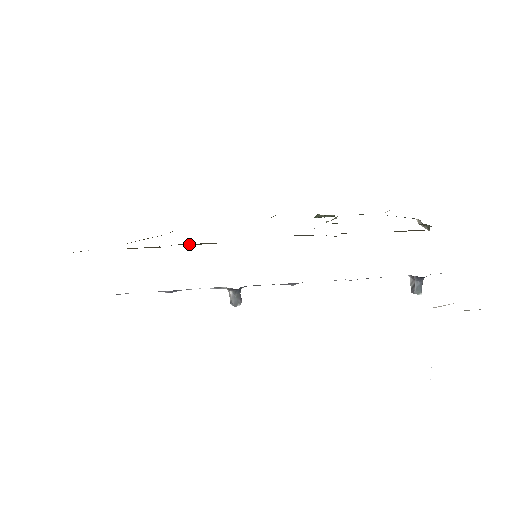
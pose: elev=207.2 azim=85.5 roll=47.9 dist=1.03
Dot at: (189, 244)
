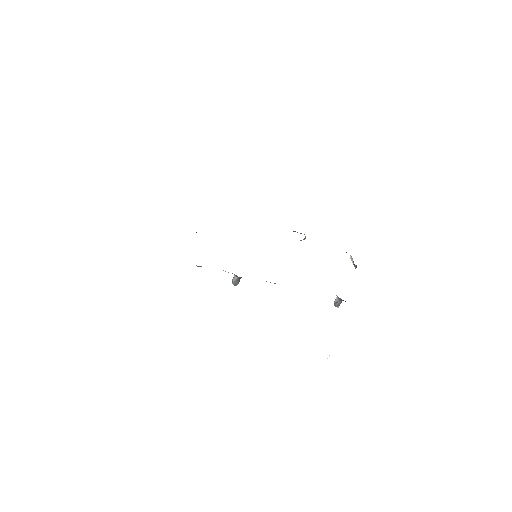
Dot at: occluded
